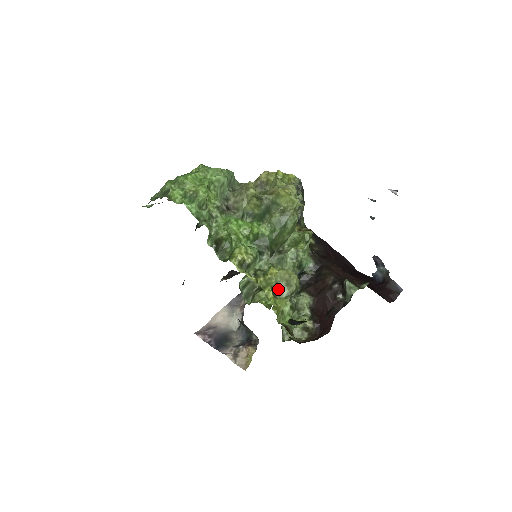
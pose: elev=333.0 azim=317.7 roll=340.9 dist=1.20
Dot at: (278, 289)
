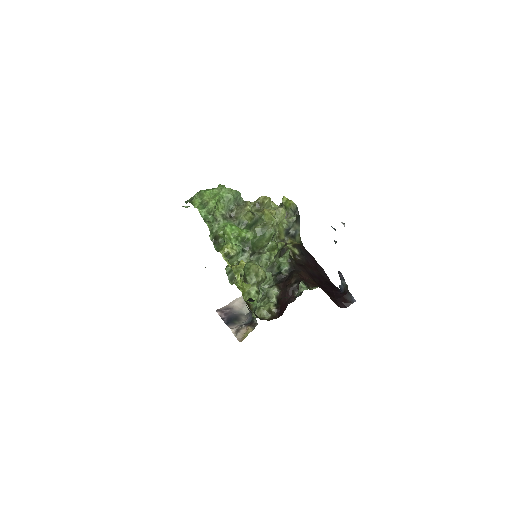
Dot at: (249, 277)
